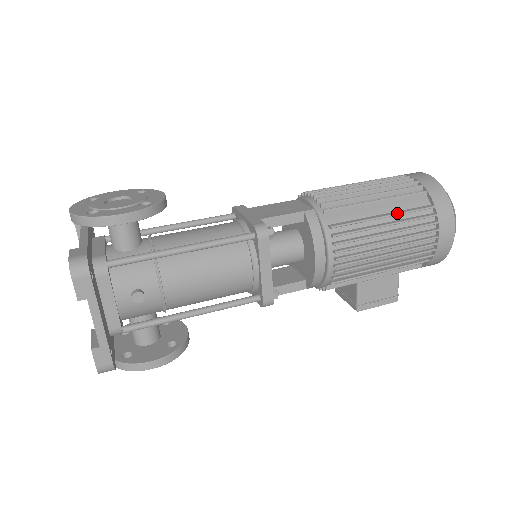
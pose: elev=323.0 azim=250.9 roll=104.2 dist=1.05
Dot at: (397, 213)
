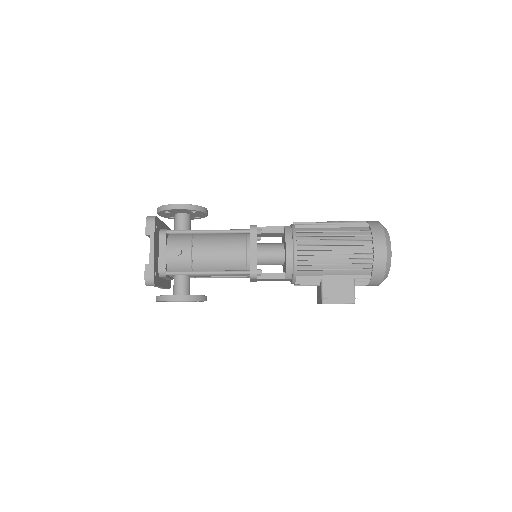
Dot at: (343, 230)
